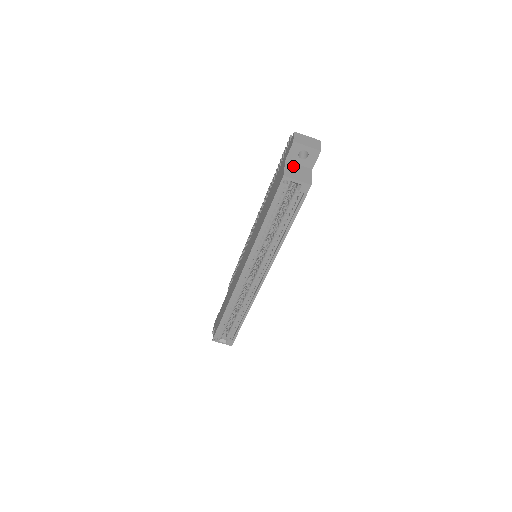
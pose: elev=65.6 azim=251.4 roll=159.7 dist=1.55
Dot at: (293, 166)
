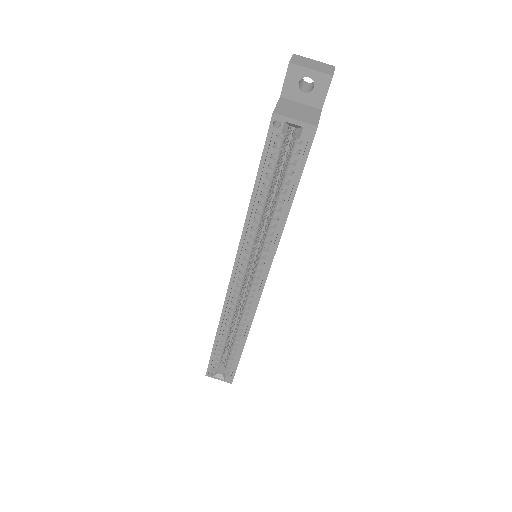
Dot at: (291, 104)
